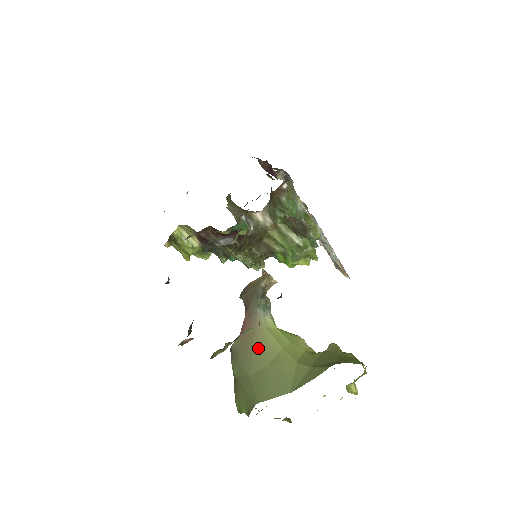
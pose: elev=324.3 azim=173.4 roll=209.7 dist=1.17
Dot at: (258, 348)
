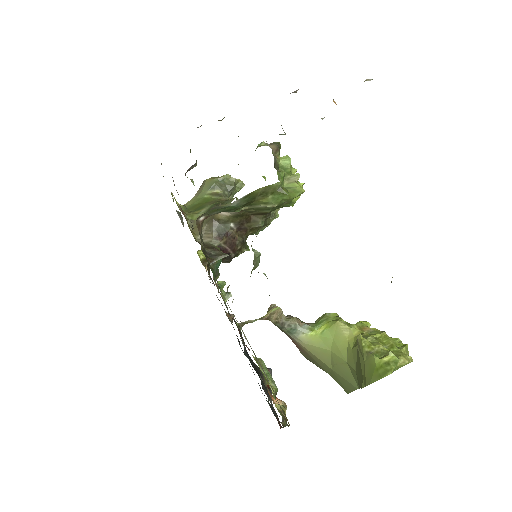
Dot at: (316, 359)
